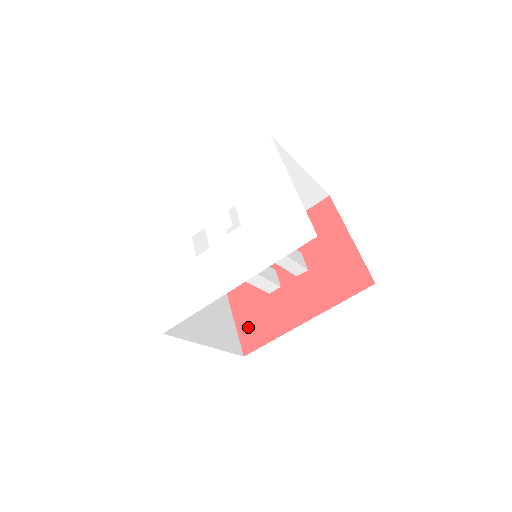
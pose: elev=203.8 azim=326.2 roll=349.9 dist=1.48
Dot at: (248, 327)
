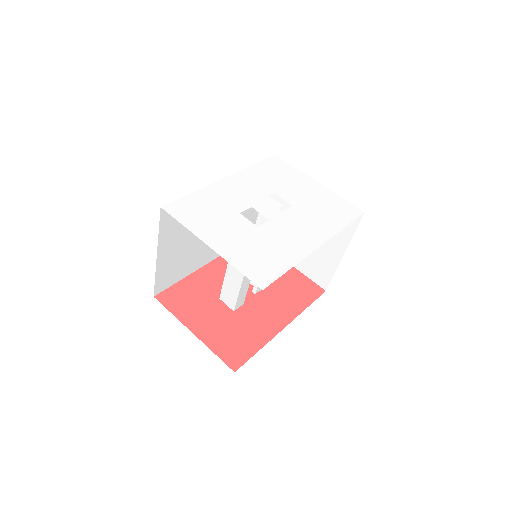
Dot at: (225, 344)
